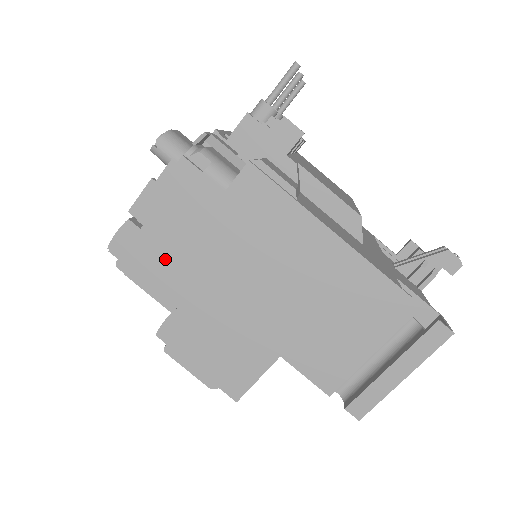
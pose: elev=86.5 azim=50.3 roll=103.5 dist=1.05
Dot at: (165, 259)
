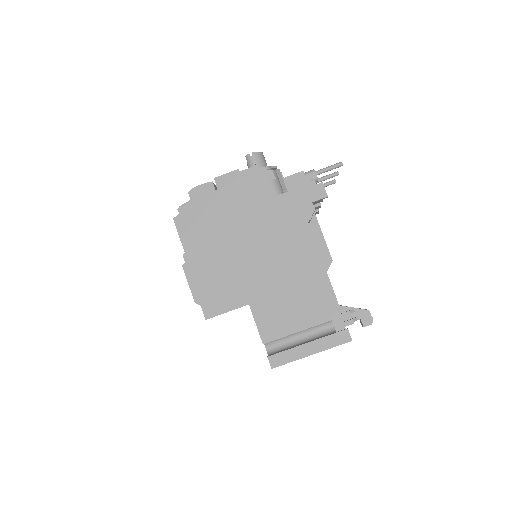
Dot at: (218, 214)
